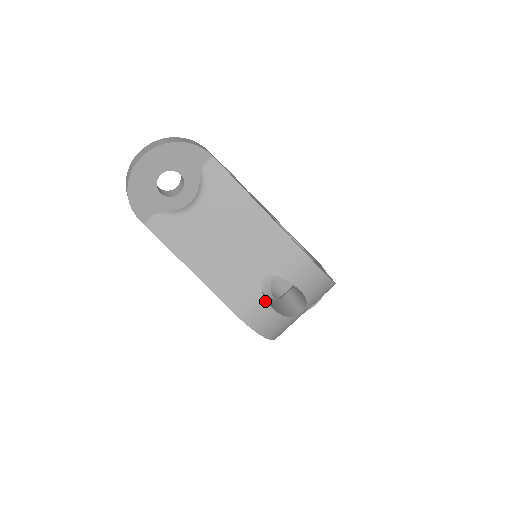
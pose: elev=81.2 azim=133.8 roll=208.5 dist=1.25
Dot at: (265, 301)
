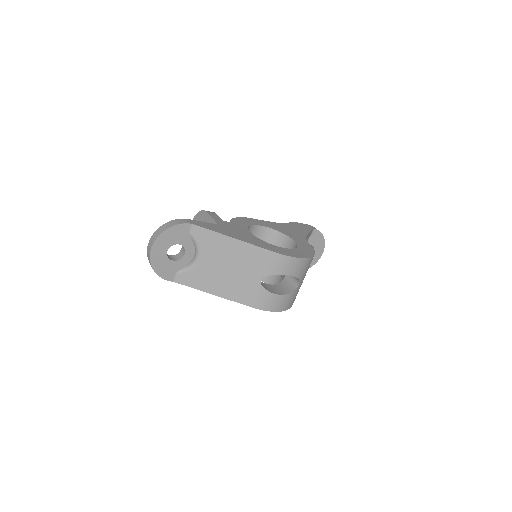
Dot at: (269, 293)
